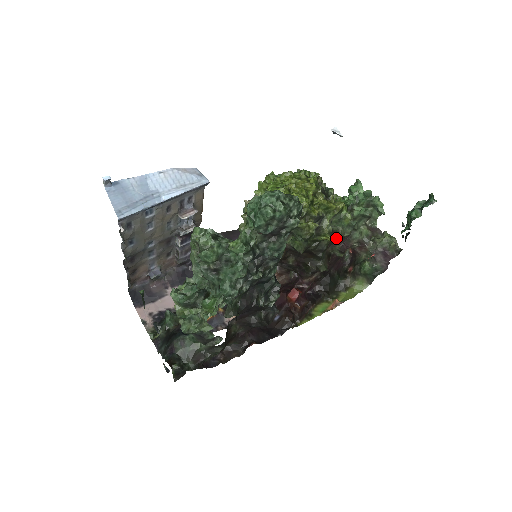
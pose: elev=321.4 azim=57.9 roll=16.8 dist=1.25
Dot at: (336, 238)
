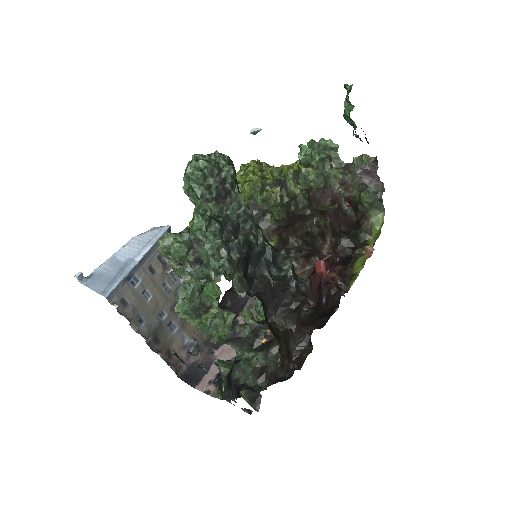
Dot at: (315, 194)
